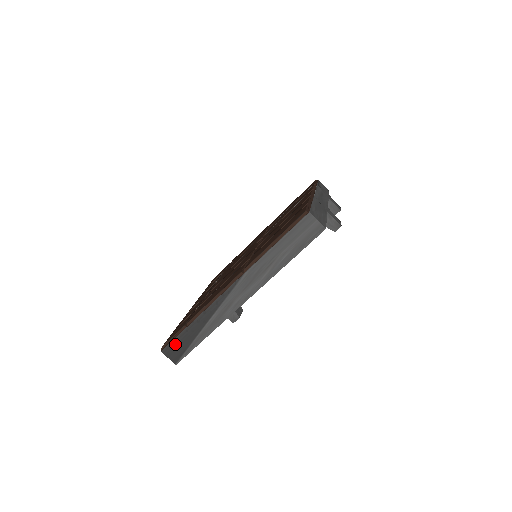
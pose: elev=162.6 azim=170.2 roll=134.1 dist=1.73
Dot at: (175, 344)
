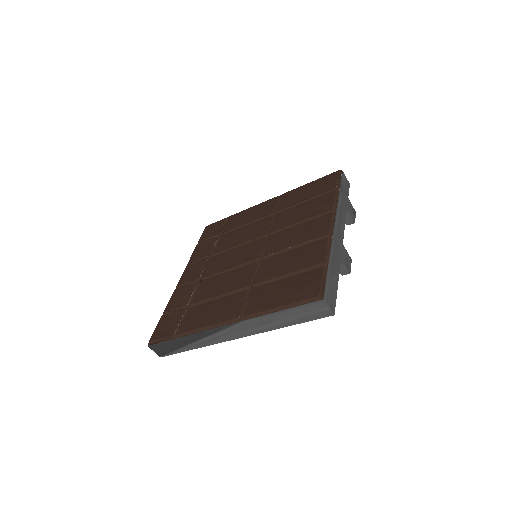
Dot at: (162, 345)
